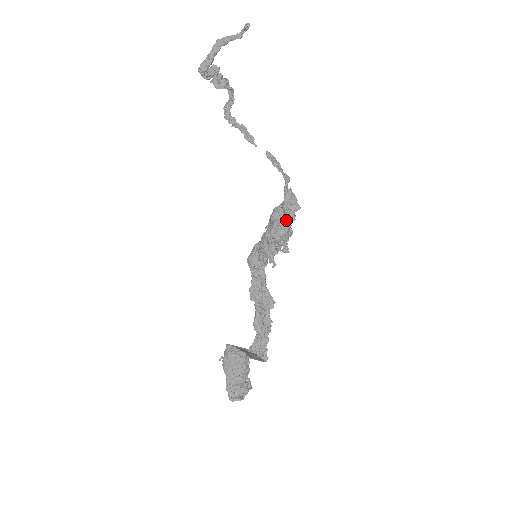
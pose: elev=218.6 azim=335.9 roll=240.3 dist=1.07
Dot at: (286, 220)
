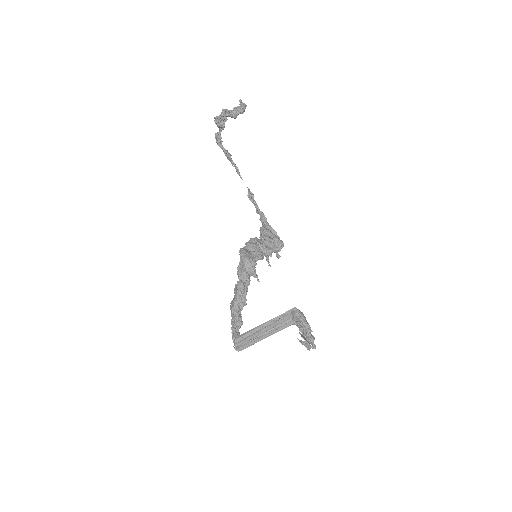
Dot at: occluded
